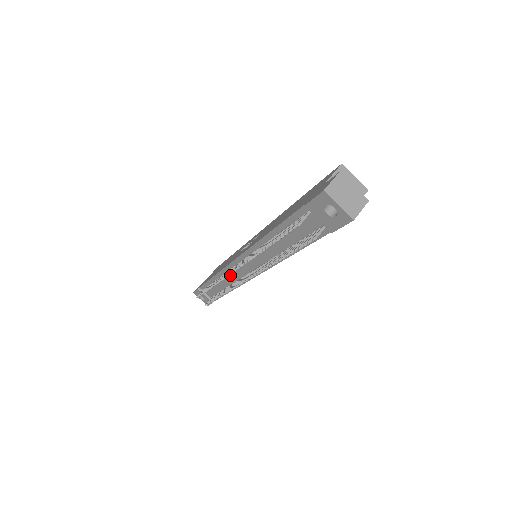
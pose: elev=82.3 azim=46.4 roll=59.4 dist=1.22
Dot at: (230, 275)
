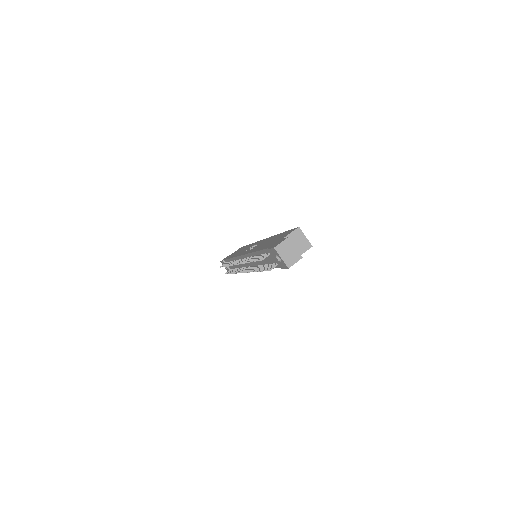
Dot at: occluded
